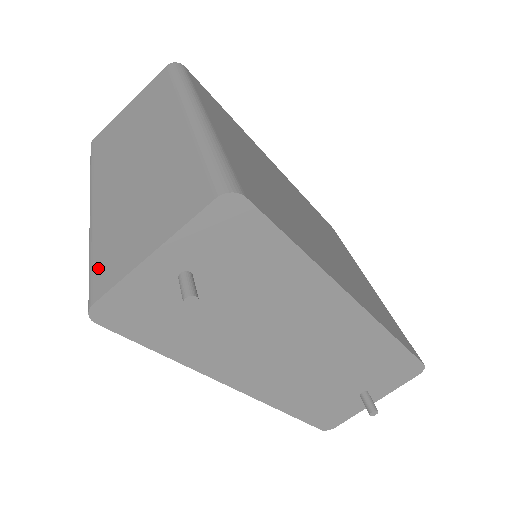
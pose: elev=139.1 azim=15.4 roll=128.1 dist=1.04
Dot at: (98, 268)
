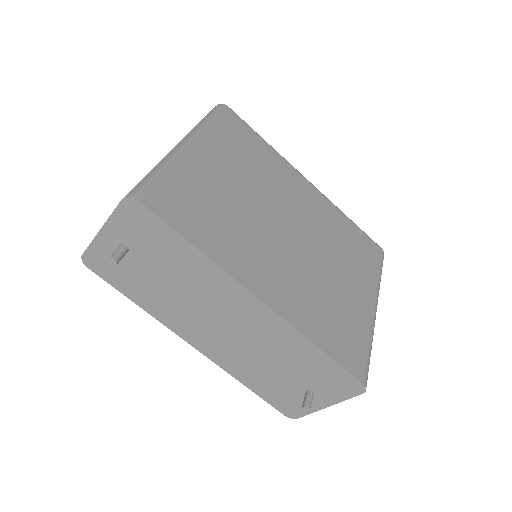
Dot at: occluded
